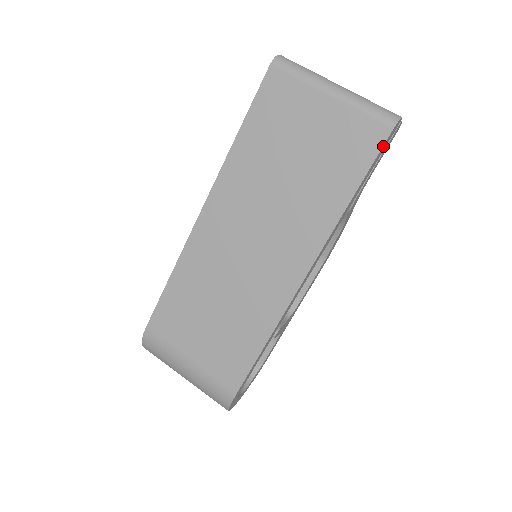
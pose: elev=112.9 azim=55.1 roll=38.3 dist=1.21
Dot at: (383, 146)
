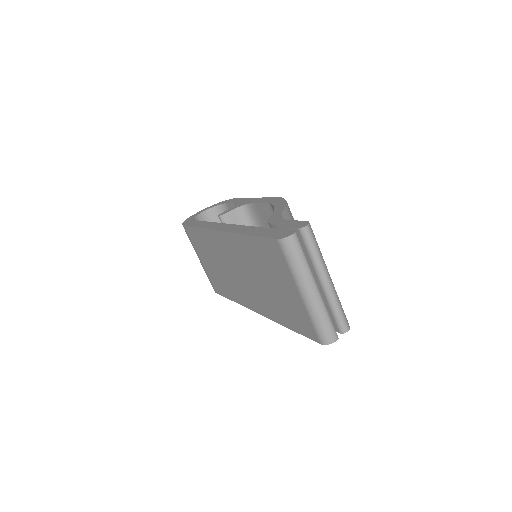
Dot at: (314, 339)
